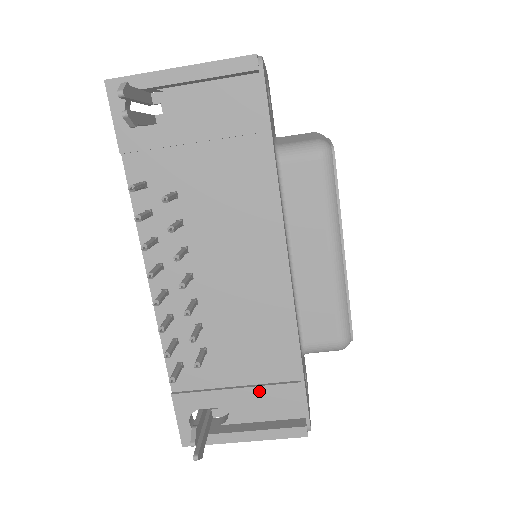
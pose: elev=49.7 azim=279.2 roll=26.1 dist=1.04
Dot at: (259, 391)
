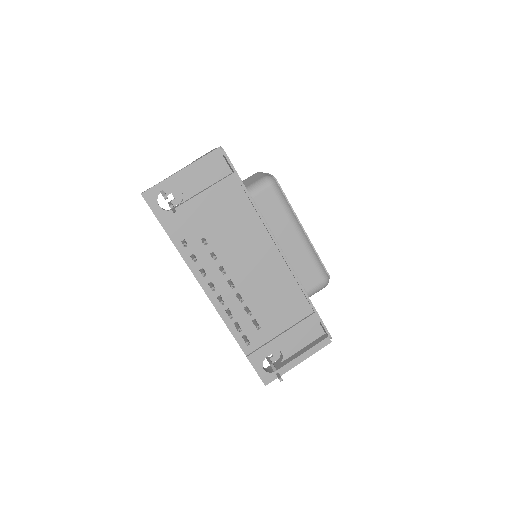
Dot at: (295, 329)
